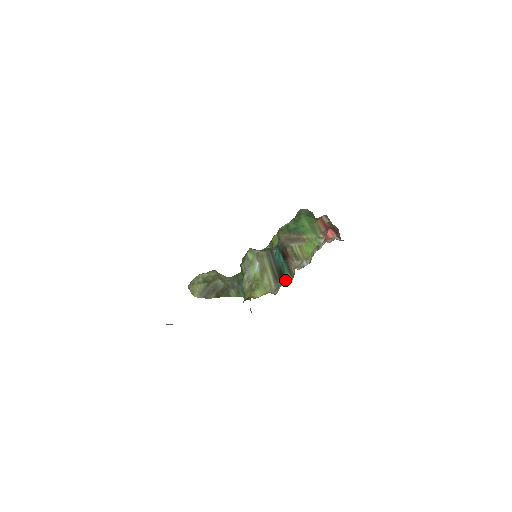
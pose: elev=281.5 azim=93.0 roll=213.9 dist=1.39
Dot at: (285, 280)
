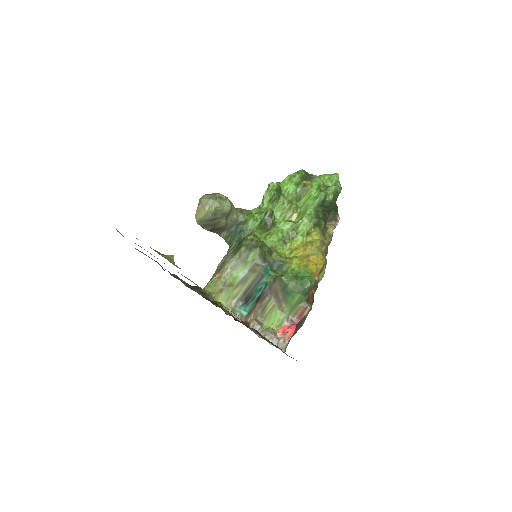
Dot at: (240, 316)
